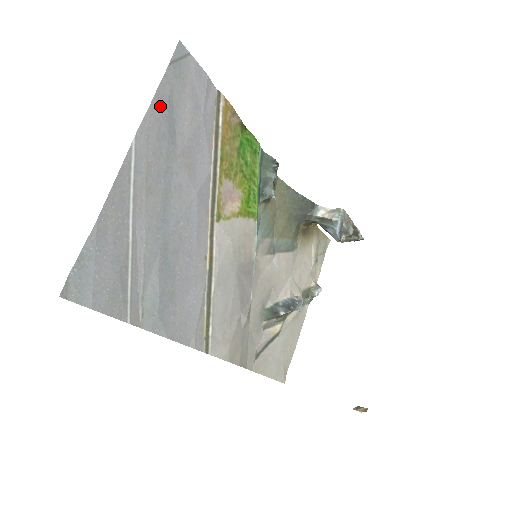
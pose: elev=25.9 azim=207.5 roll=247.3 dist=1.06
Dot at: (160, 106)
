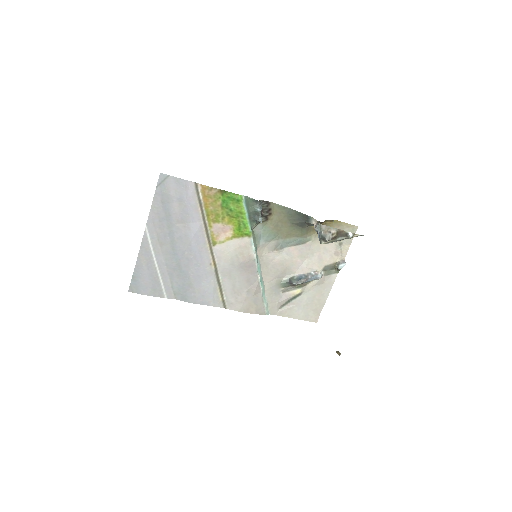
Dot at: (157, 207)
